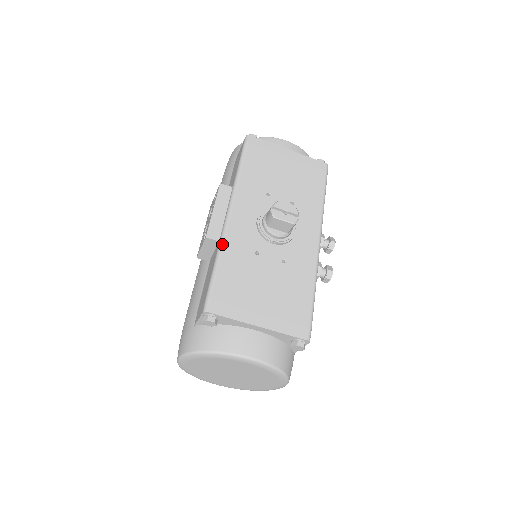
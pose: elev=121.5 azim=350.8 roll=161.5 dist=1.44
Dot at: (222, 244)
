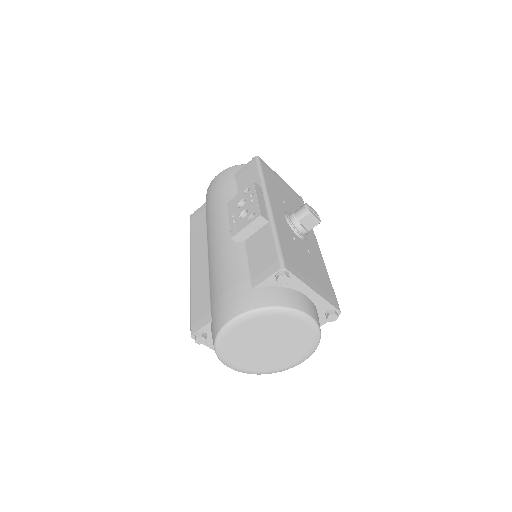
Dot at: (274, 223)
